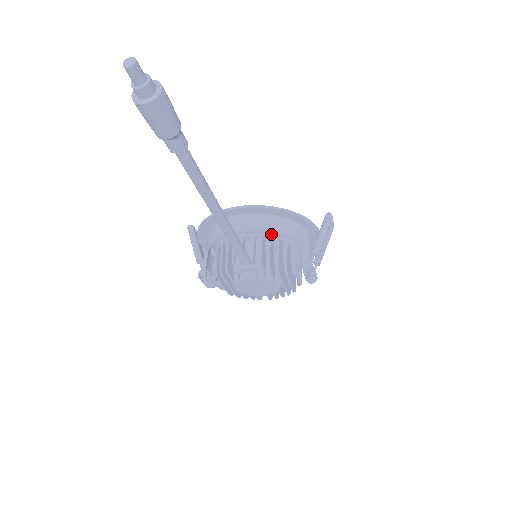
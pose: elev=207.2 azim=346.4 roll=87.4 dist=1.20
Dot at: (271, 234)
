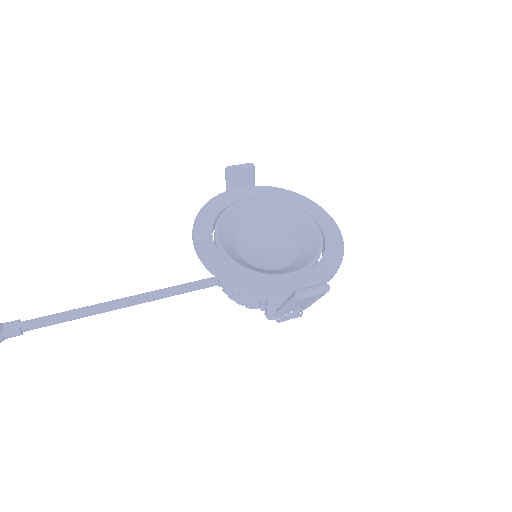
Dot at: occluded
